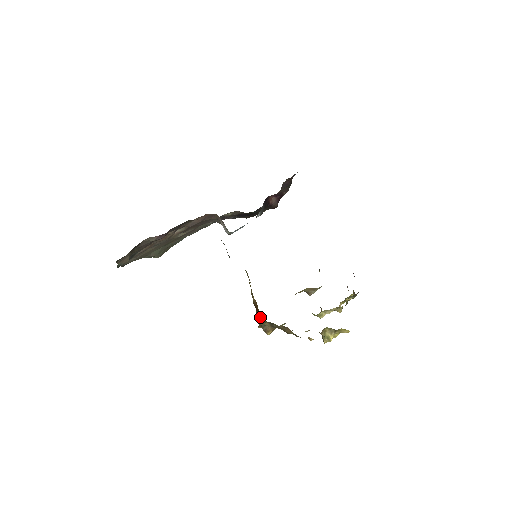
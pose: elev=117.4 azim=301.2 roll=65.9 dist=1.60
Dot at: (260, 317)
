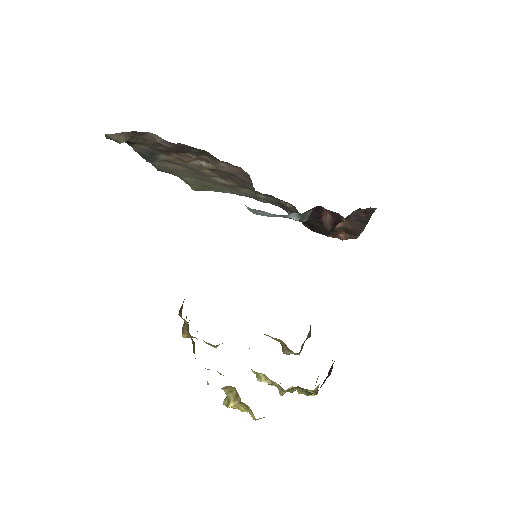
Dot at: (182, 307)
